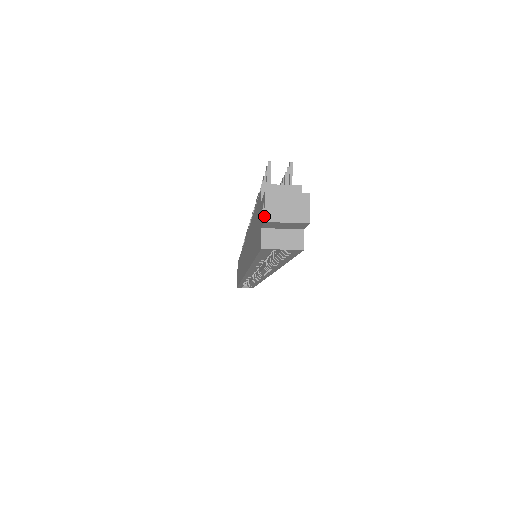
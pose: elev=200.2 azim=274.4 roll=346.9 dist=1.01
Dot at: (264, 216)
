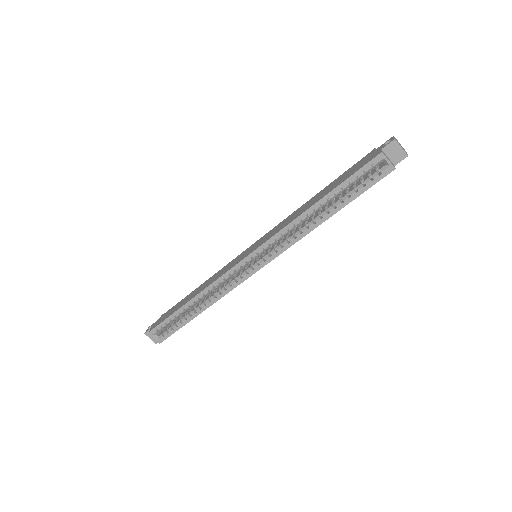
Dot at: (394, 138)
